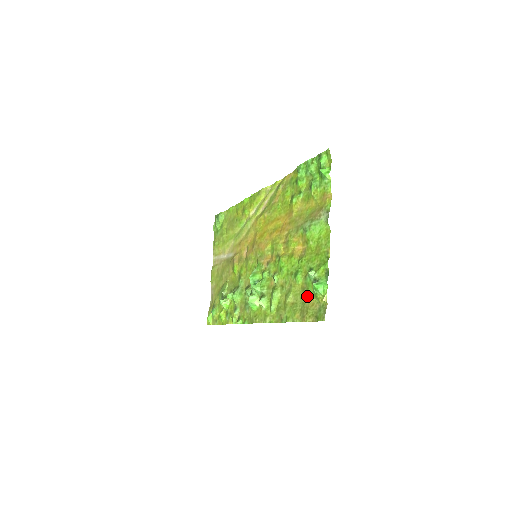
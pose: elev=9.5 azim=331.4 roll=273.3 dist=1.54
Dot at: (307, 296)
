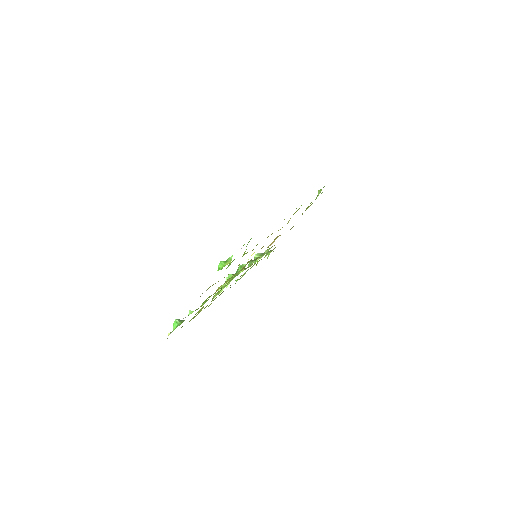
Dot at: occluded
